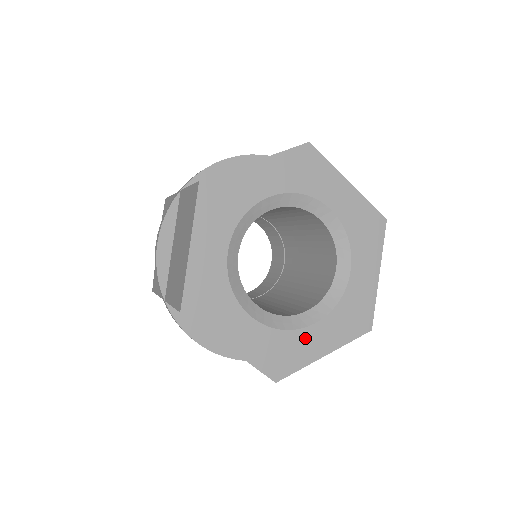
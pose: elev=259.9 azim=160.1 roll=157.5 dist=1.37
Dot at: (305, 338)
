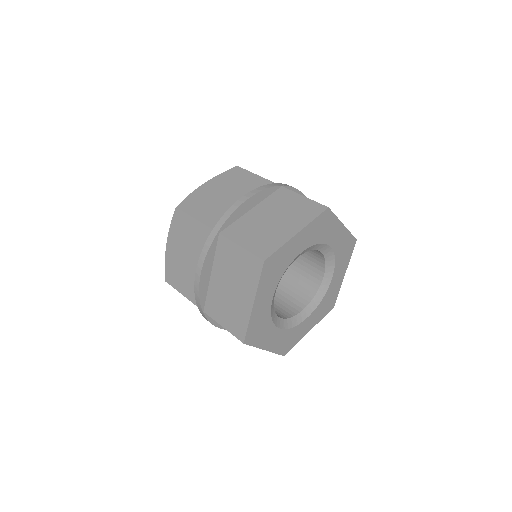
Dot at: (271, 332)
